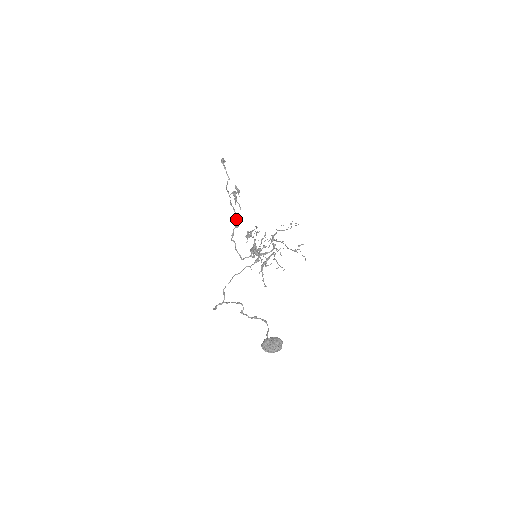
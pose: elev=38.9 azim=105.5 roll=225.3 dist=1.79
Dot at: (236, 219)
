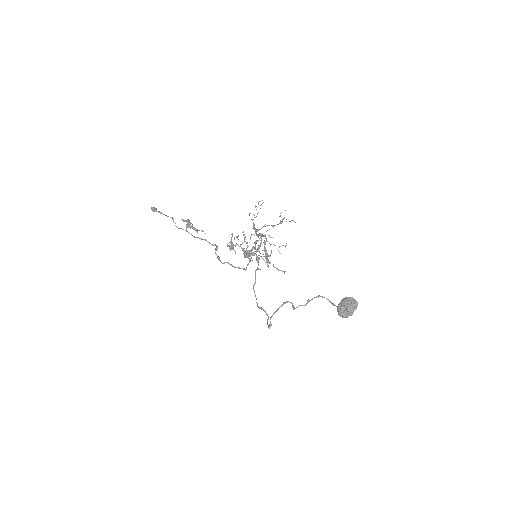
Dot at: occluded
